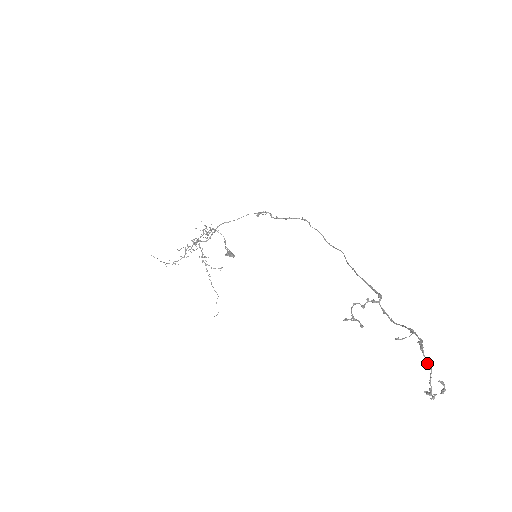
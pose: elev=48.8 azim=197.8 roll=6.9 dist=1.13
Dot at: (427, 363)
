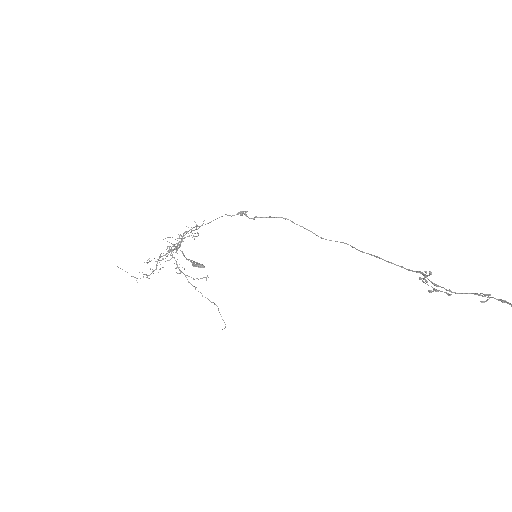
Dot at: out of frame
